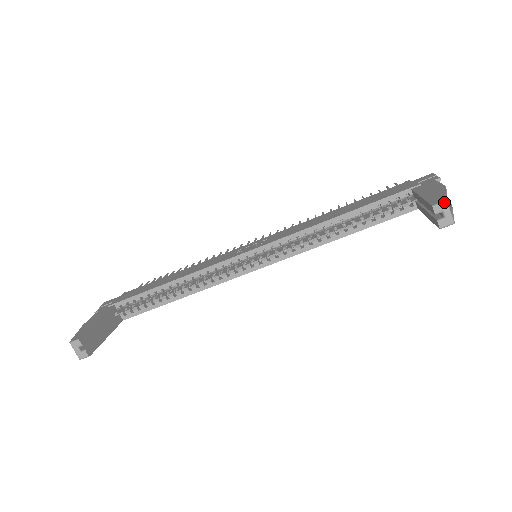
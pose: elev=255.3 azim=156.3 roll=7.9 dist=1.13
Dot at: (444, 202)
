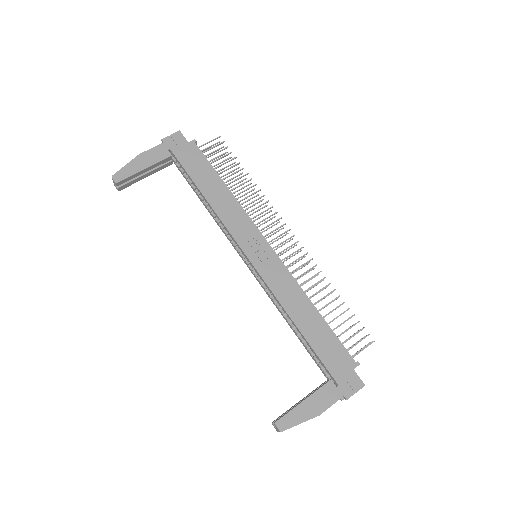
Dot at: (279, 430)
